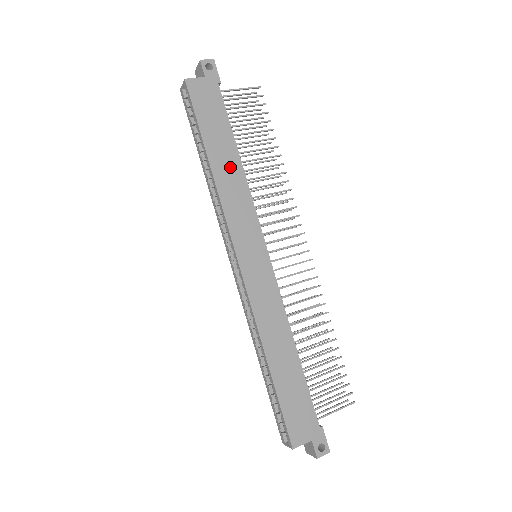
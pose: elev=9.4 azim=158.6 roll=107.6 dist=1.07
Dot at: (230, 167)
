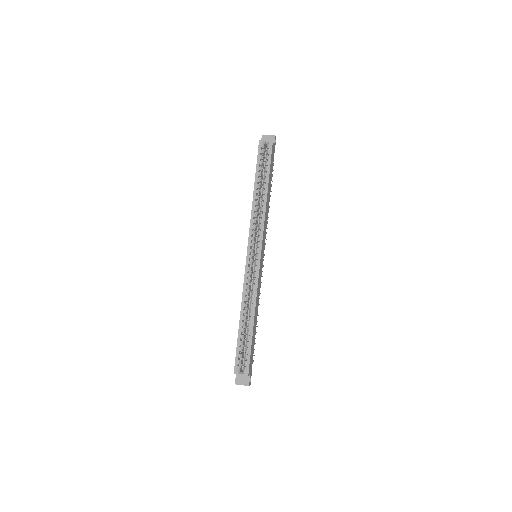
Dot at: (268, 201)
